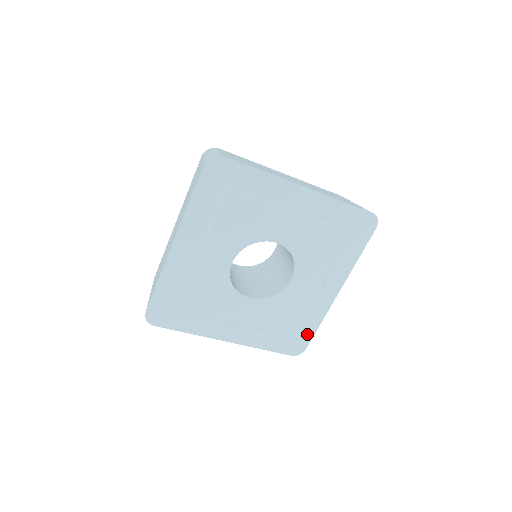
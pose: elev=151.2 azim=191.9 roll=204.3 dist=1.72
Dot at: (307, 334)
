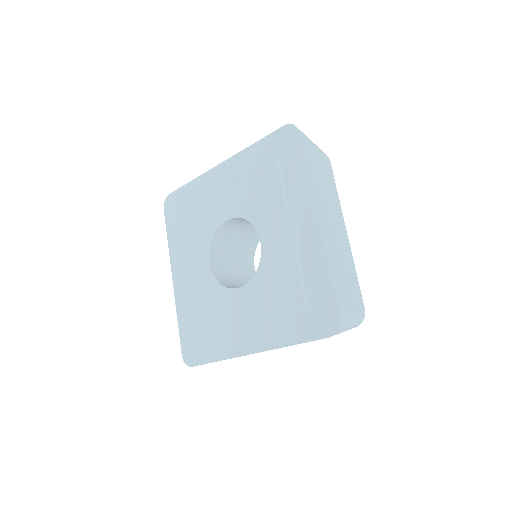
Dot at: (325, 295)
